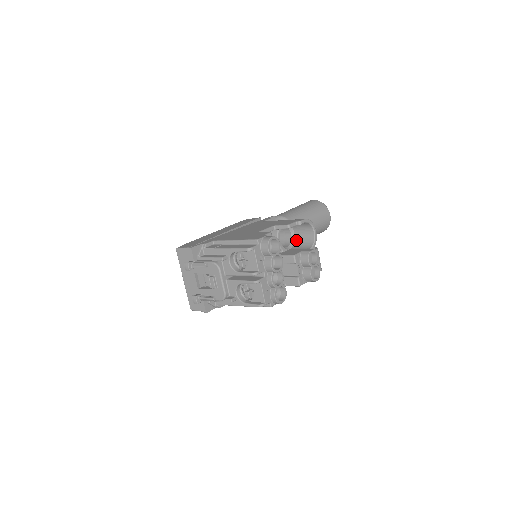
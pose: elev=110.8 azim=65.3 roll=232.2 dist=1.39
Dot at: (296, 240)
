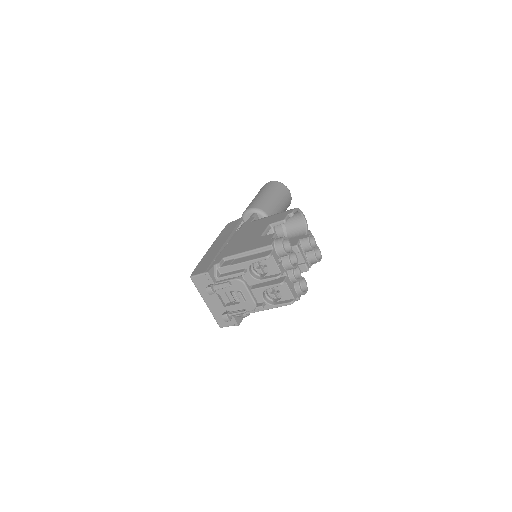
Dot at: (288, 229)
